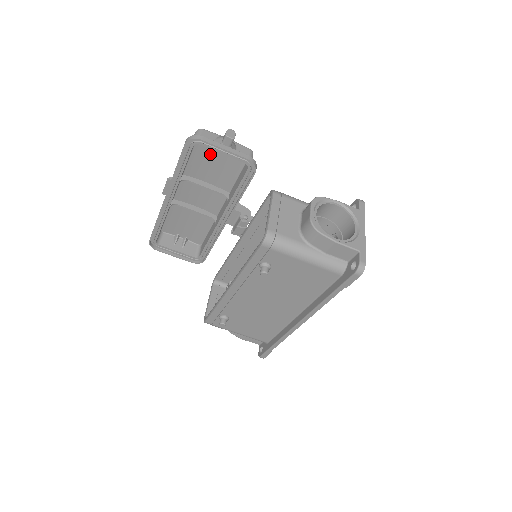
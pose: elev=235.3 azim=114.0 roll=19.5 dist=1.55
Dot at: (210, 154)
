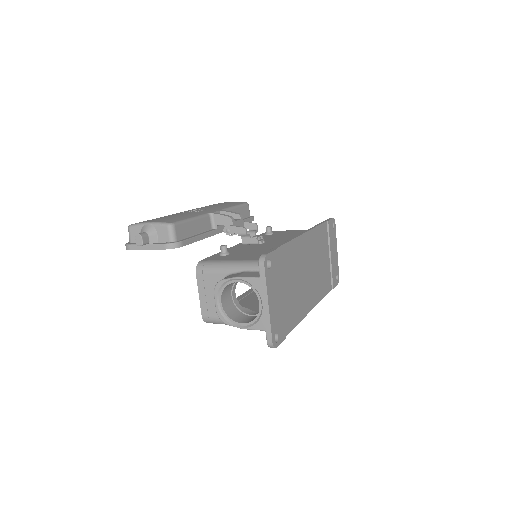
Dot at: occluded
